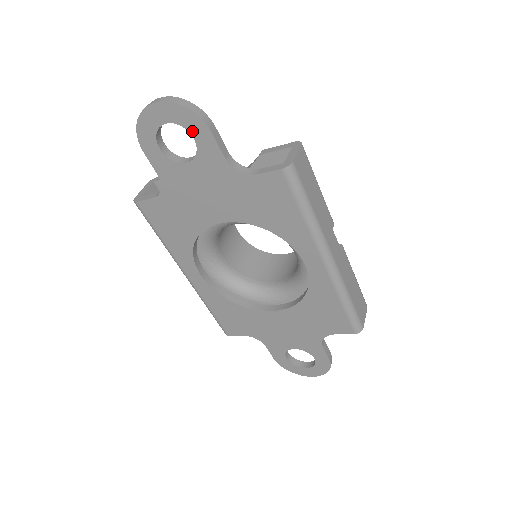
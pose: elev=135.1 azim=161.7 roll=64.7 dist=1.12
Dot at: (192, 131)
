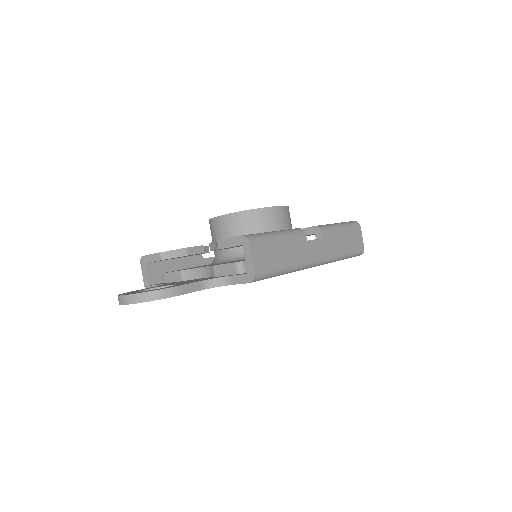
Dot at: occluded
